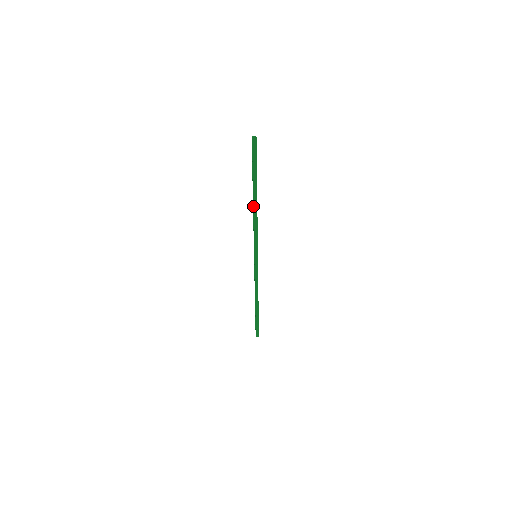
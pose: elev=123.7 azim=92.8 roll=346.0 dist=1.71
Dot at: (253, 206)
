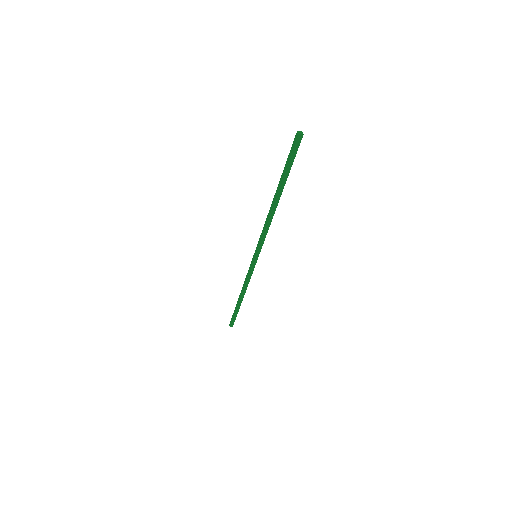
Dot at: (271, 208)
